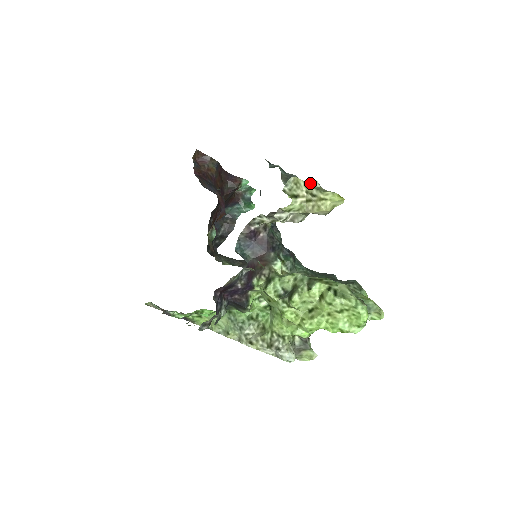
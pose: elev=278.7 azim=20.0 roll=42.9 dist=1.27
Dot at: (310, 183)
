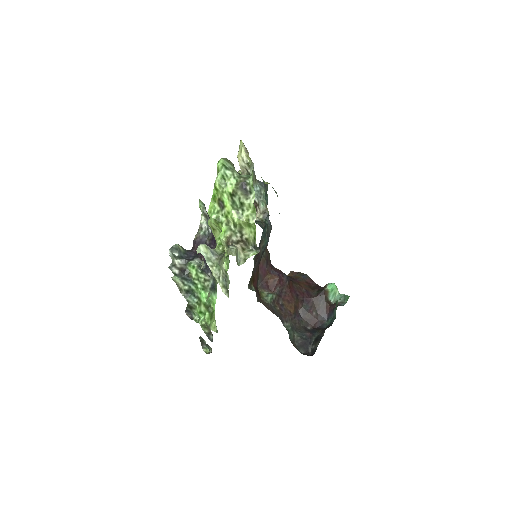
Dot at: occluded
